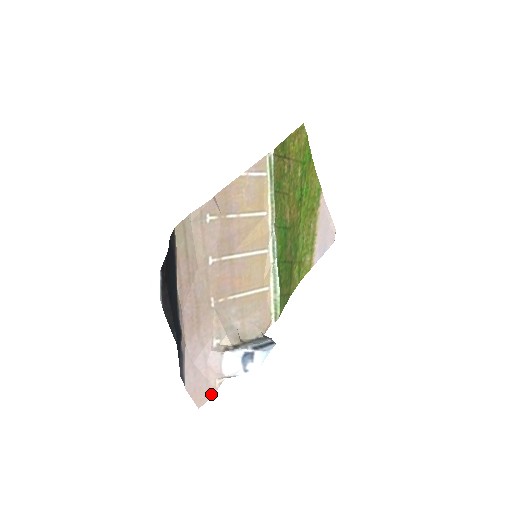
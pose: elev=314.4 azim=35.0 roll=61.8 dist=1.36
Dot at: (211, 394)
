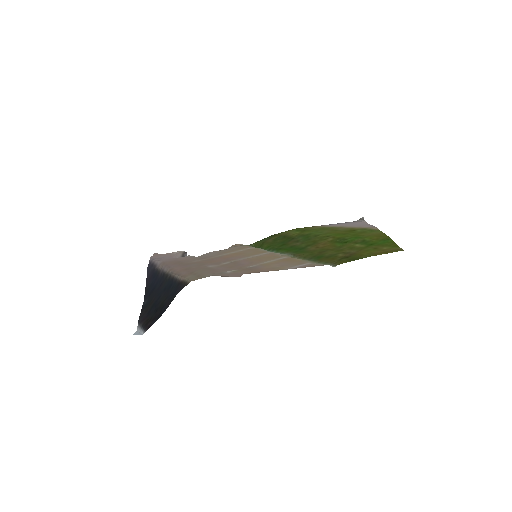
Dot at: occluded
